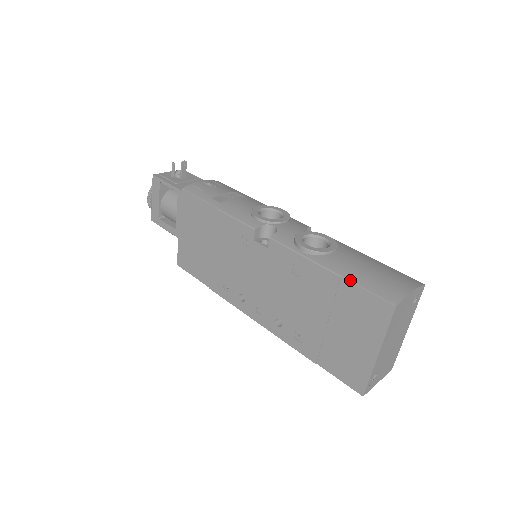
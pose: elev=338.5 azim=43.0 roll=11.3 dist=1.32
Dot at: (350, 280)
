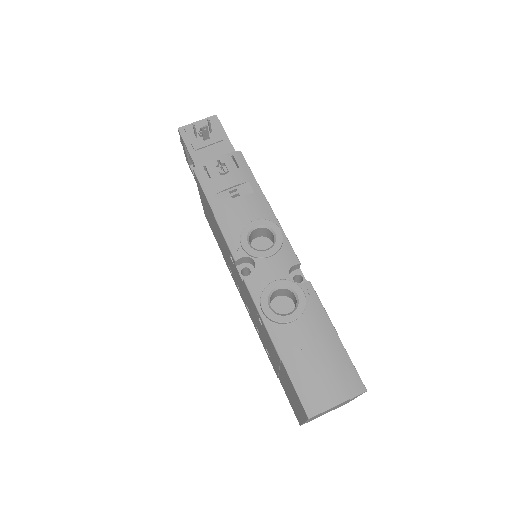
Dot at: (286, 369)
